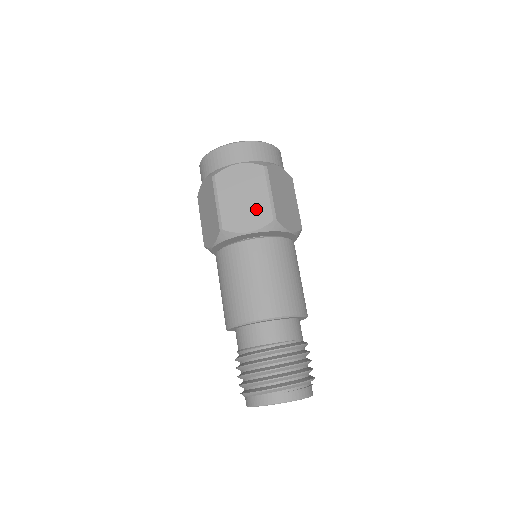
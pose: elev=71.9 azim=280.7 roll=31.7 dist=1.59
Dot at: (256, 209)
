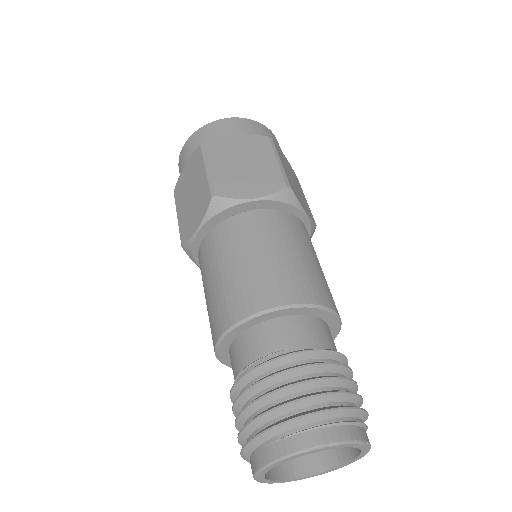
Dot at: (199, 198)
